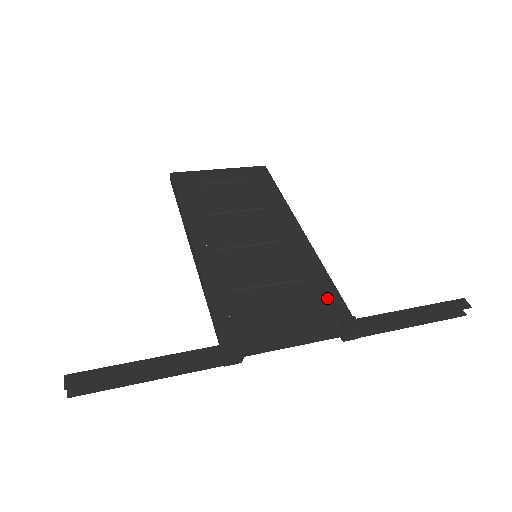
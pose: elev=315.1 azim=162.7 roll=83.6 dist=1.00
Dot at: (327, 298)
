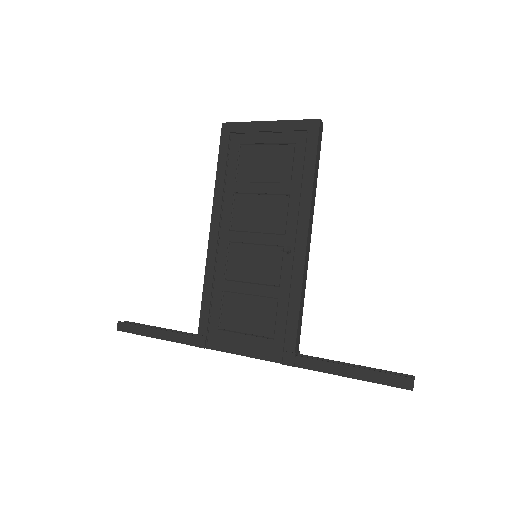
Dot at: (286, 325)
